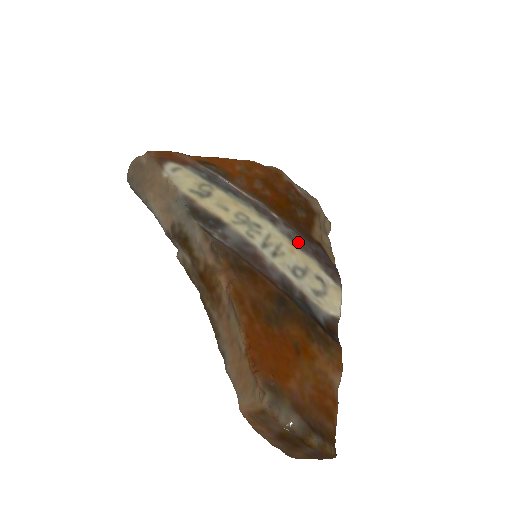
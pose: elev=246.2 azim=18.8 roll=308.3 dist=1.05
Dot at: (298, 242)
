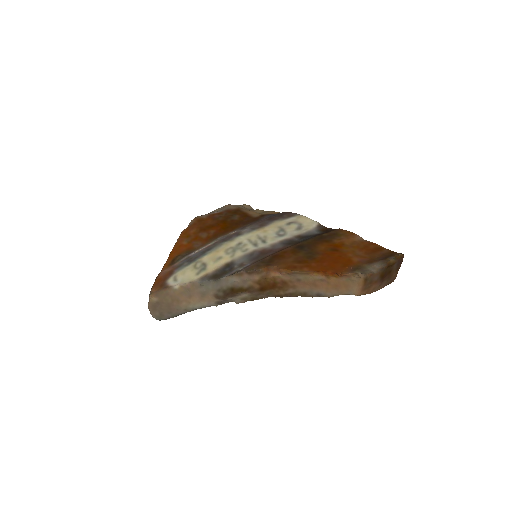
Dot at: (259, 226)
